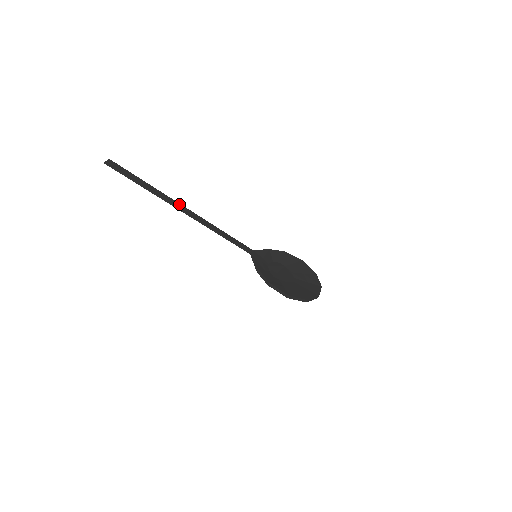
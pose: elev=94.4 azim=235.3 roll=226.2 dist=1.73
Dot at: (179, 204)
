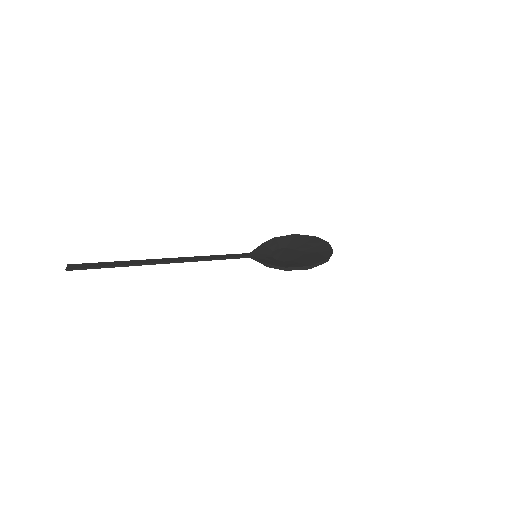
Dot at: (158, 259)
